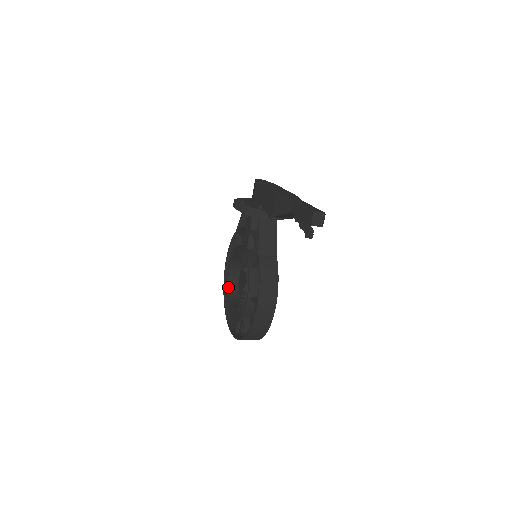
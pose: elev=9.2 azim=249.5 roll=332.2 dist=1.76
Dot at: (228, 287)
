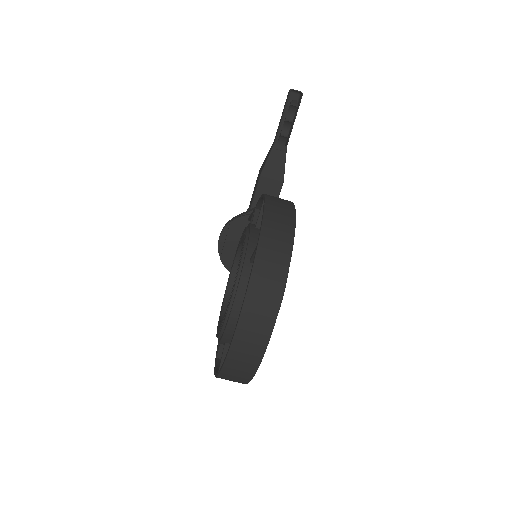
Dot at: occluded
